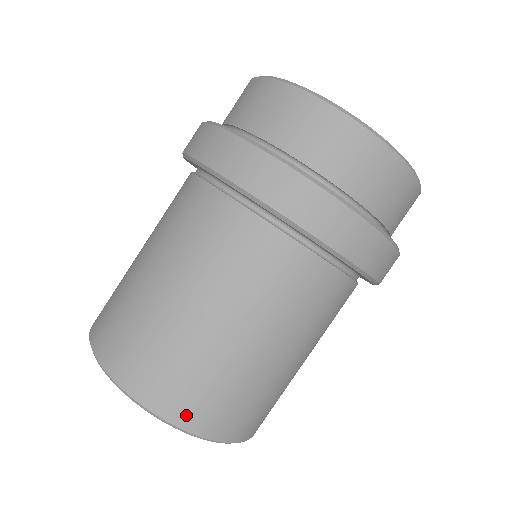
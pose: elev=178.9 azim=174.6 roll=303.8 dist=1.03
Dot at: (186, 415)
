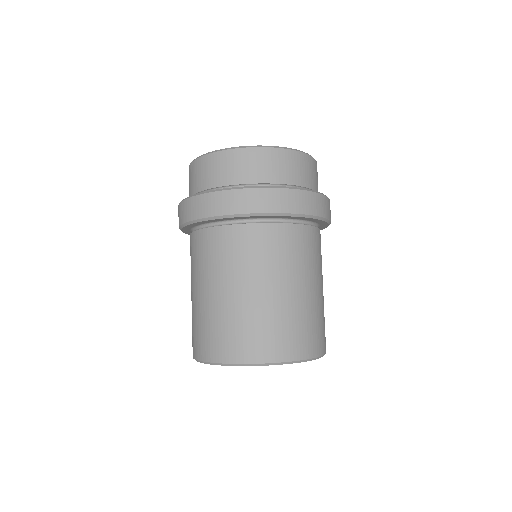
Dot at: (208, 353)
